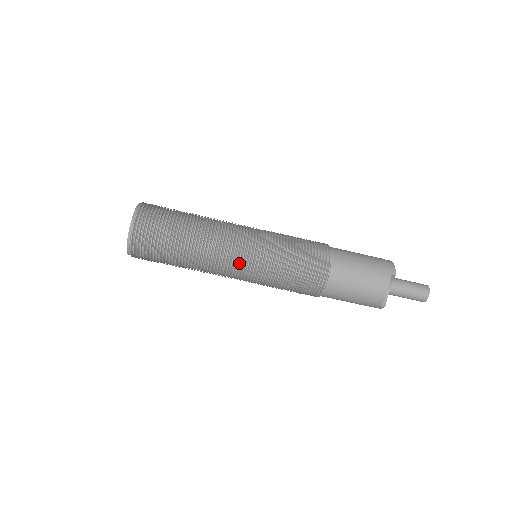
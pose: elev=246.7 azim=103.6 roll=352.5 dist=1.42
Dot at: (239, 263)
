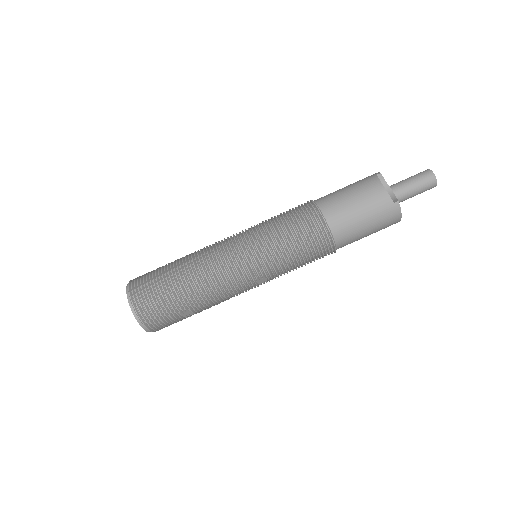
Dot at: (234, 255)
